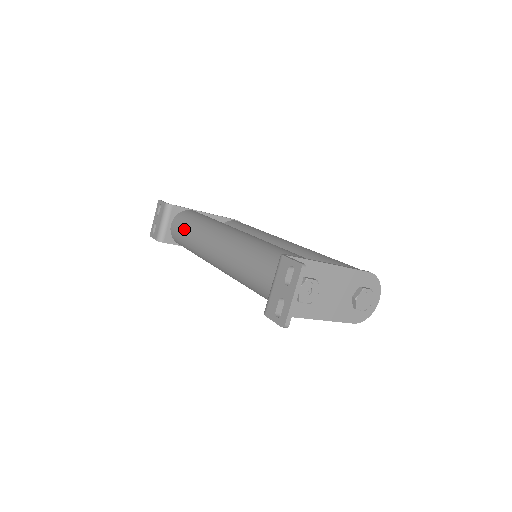
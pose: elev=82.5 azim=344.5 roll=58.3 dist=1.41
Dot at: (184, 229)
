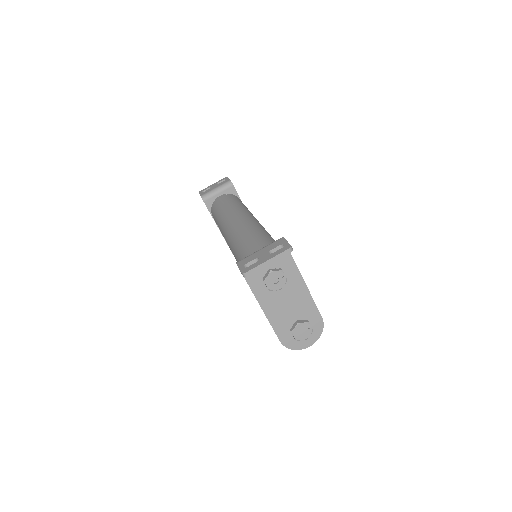
Dot at: (227, 202)
